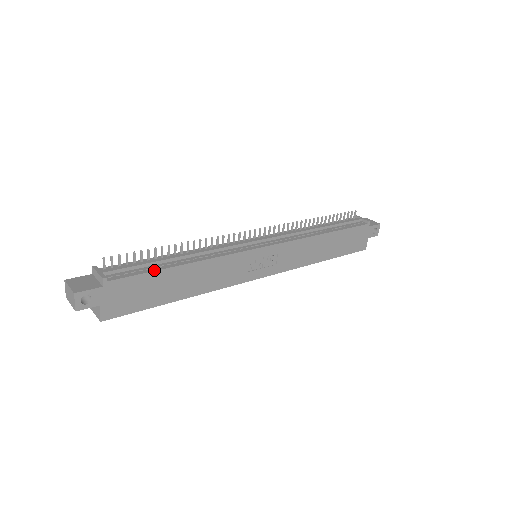
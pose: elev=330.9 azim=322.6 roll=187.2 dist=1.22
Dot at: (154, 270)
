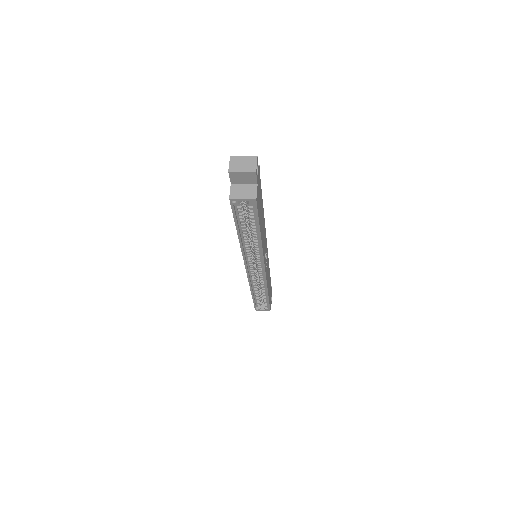
Dot at: (261, 193)
